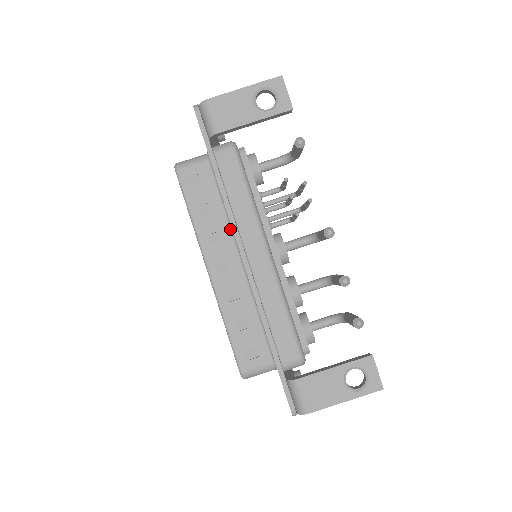
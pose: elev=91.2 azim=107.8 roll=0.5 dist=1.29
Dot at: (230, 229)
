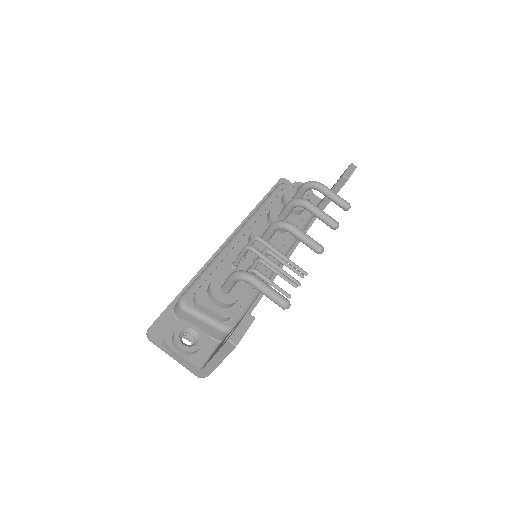
Dot at: occluded
